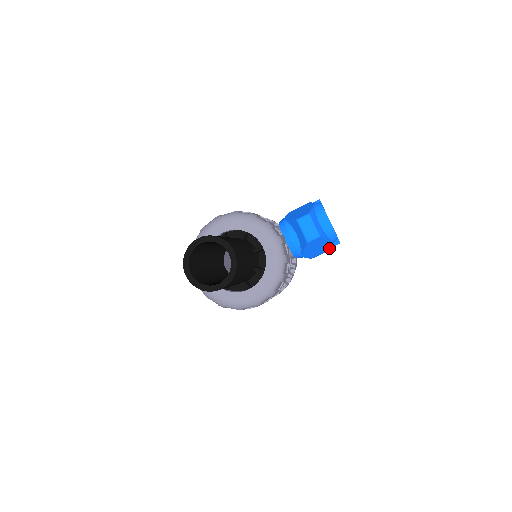
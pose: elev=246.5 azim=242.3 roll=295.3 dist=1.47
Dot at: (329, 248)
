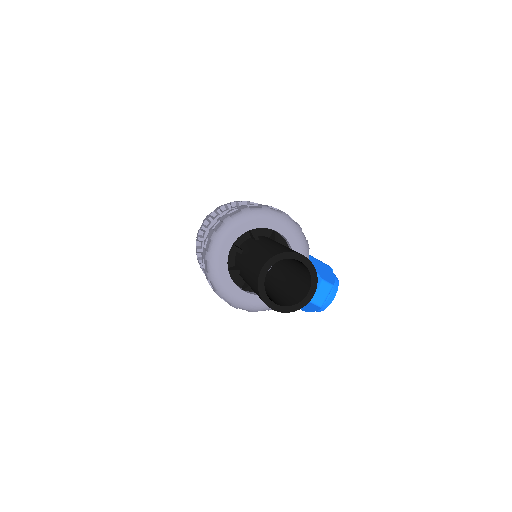
Dot at: (304, 310)
